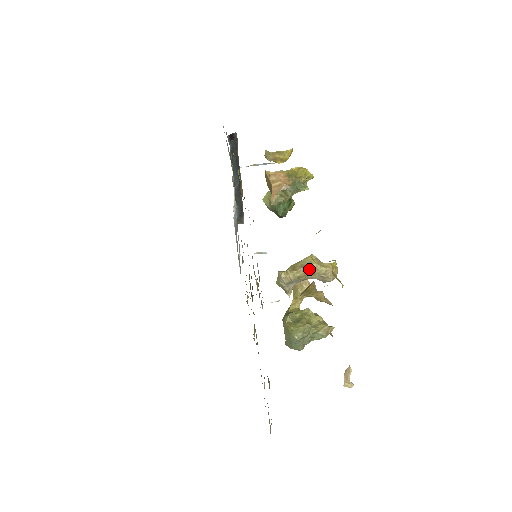
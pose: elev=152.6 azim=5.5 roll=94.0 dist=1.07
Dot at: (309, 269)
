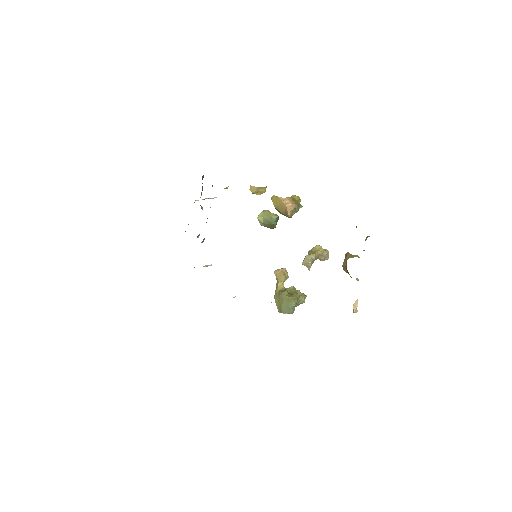
Dot at: (320, 252)
